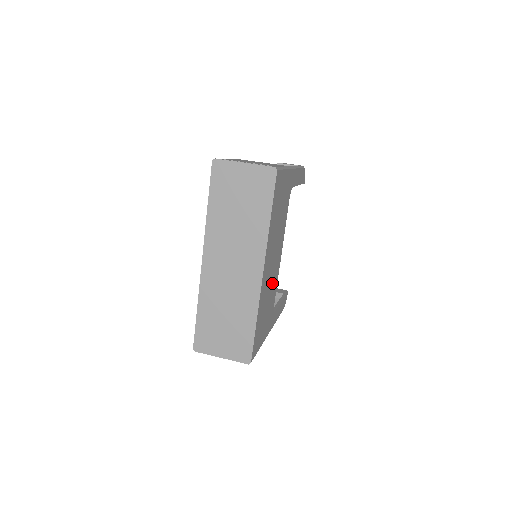
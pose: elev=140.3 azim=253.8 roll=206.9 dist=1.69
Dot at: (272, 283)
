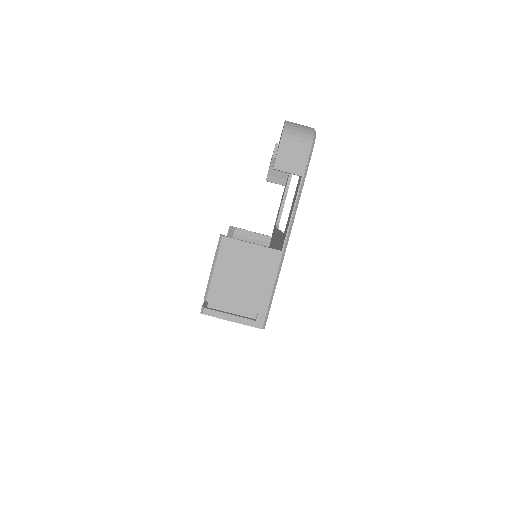
Dot at: occluded
